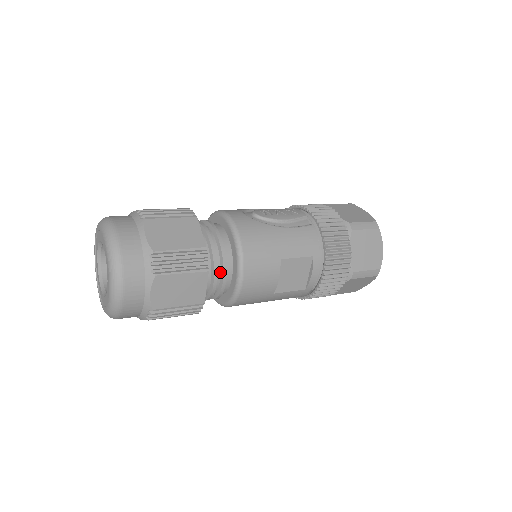
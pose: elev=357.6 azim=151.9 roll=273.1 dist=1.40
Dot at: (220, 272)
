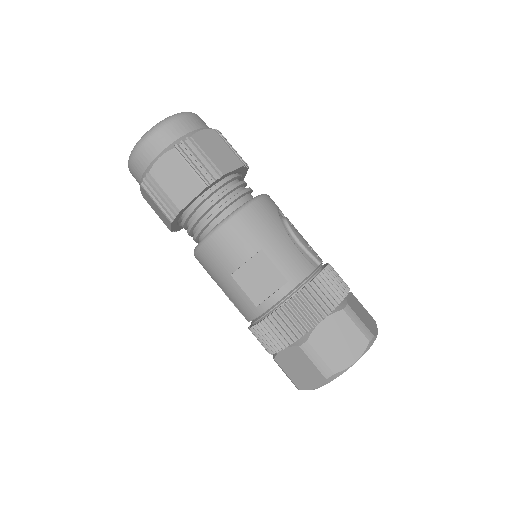
Dot at: (215, 211)
